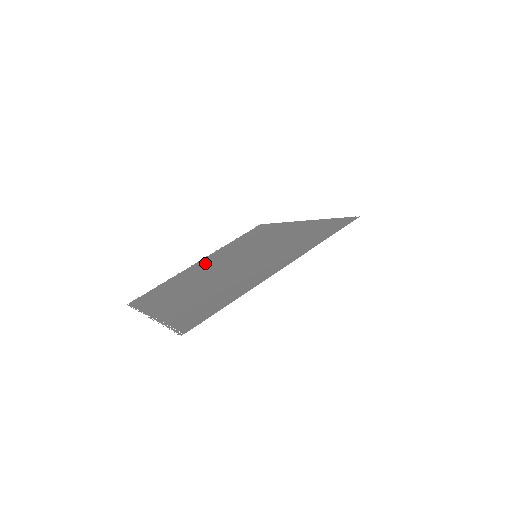
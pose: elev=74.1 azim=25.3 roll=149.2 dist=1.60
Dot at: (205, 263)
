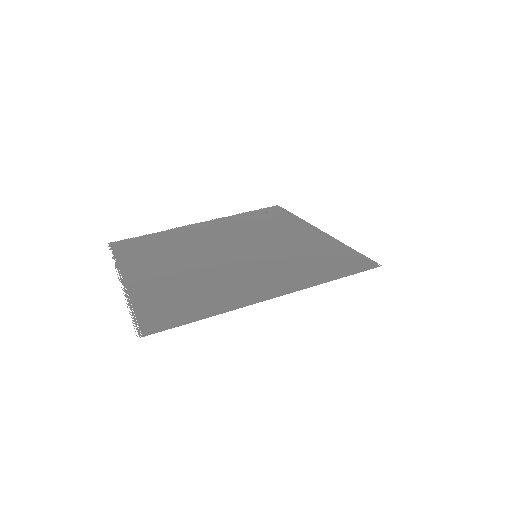
Dot at: (203, 231)
